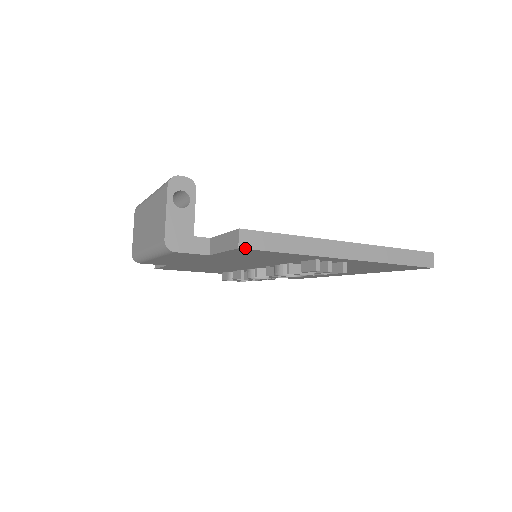
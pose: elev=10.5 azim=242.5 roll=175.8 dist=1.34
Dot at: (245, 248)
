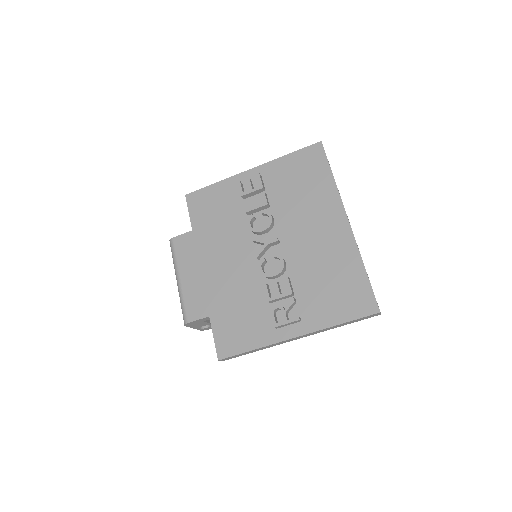
Dot at: (189, 194)
